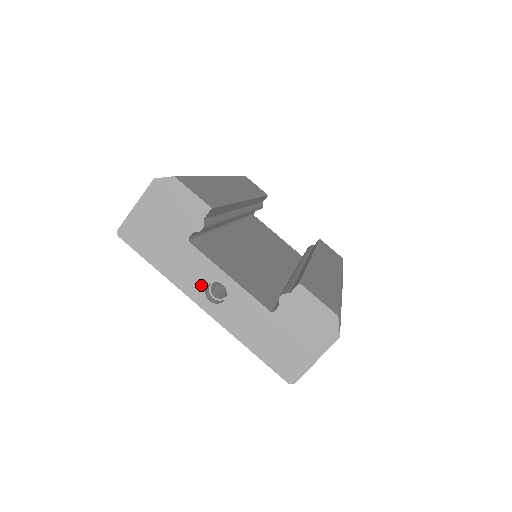
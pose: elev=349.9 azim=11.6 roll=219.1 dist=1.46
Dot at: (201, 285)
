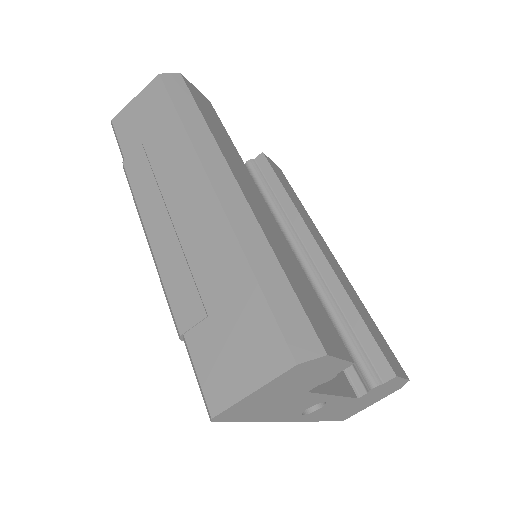
Dot at: (301, 411)
